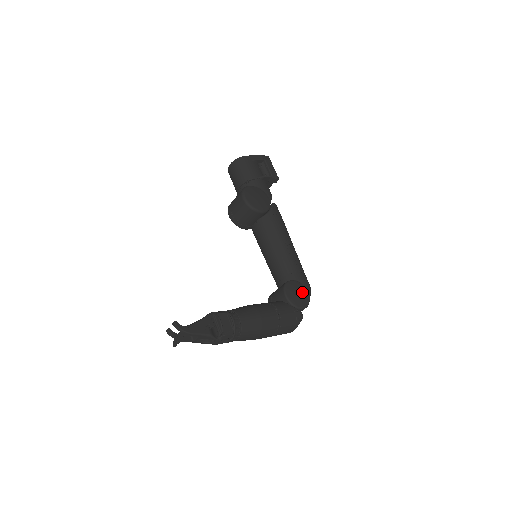
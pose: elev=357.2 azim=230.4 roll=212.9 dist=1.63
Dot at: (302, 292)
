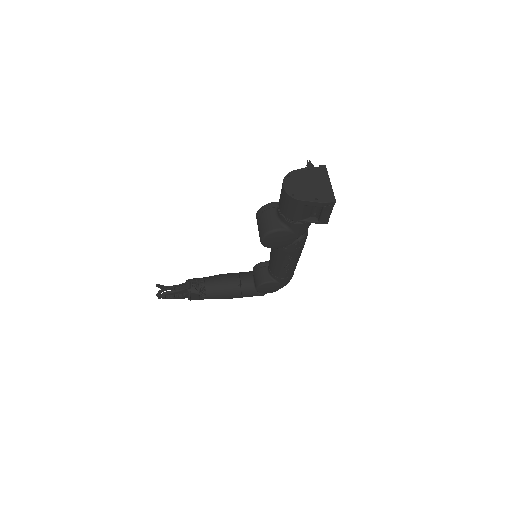
Dot at: (274, 288)
